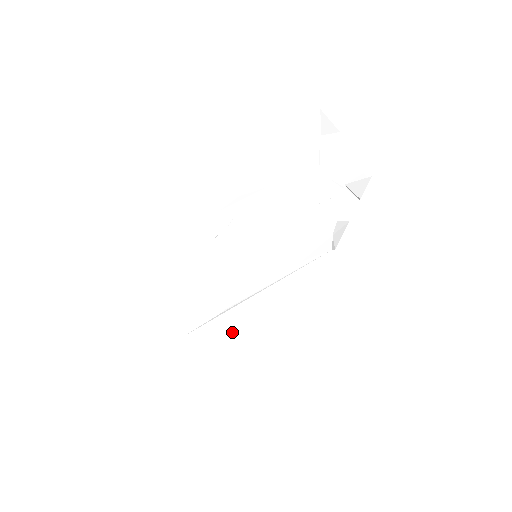
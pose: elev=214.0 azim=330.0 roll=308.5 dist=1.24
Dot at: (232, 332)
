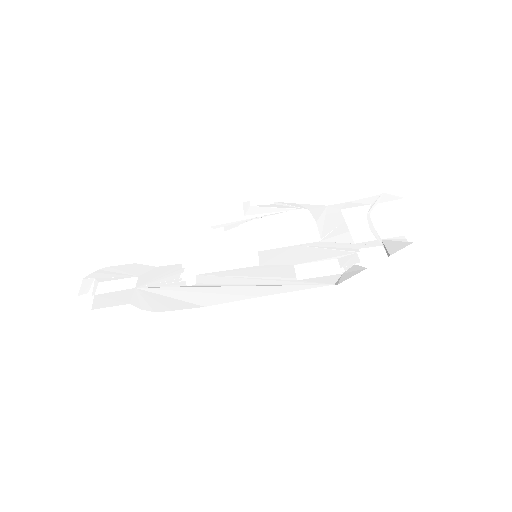
Dot at: (186, 306)
